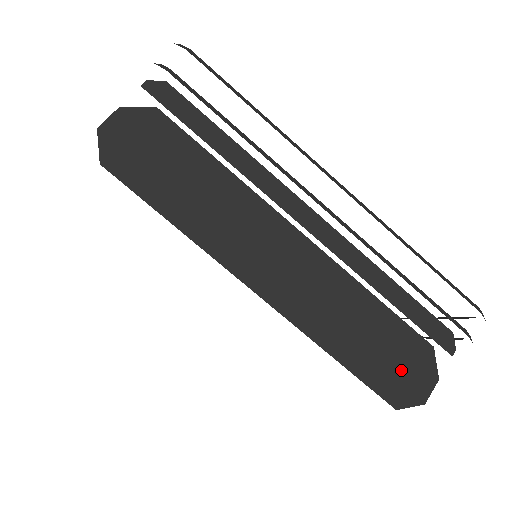
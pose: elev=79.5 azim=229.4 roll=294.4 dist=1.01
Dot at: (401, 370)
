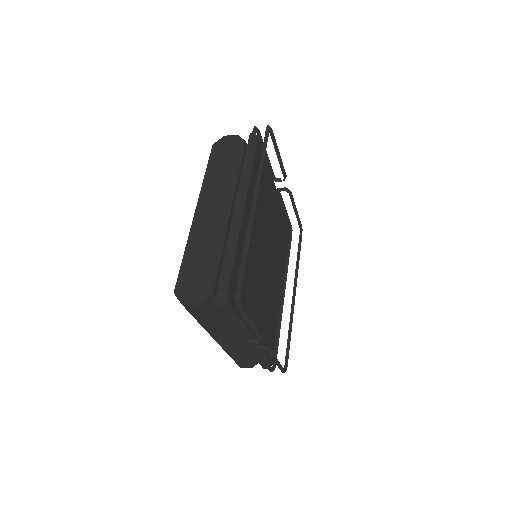
Dot at: (193, 284)
